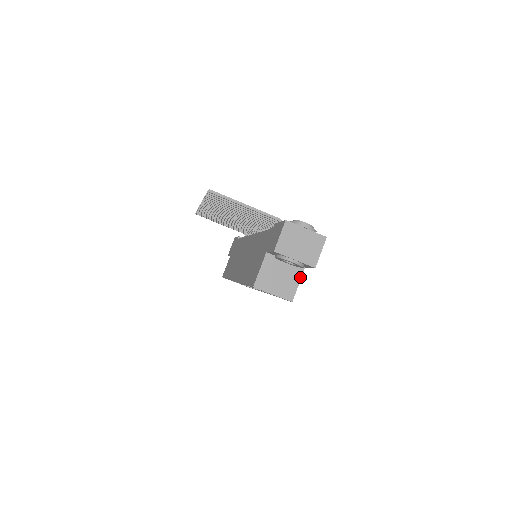
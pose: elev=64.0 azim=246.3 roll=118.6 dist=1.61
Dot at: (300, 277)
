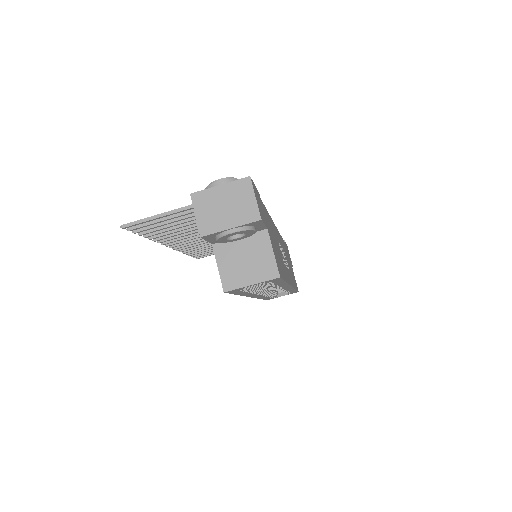
Dot at: (269, 243)
